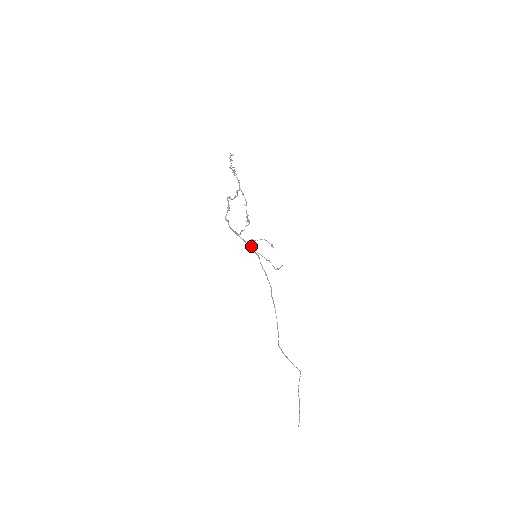
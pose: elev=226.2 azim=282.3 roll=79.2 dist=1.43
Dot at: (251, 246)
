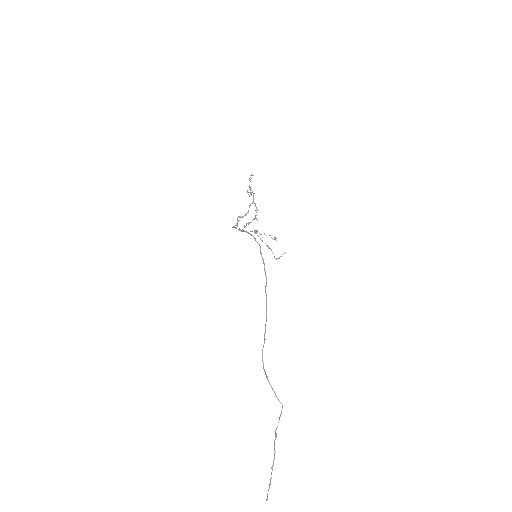
Dot at: (255, 233)
